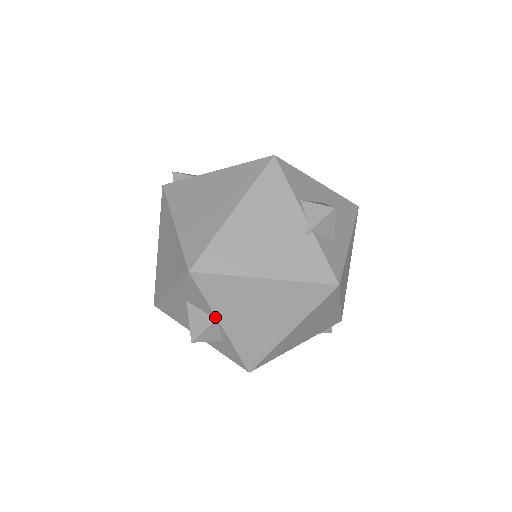
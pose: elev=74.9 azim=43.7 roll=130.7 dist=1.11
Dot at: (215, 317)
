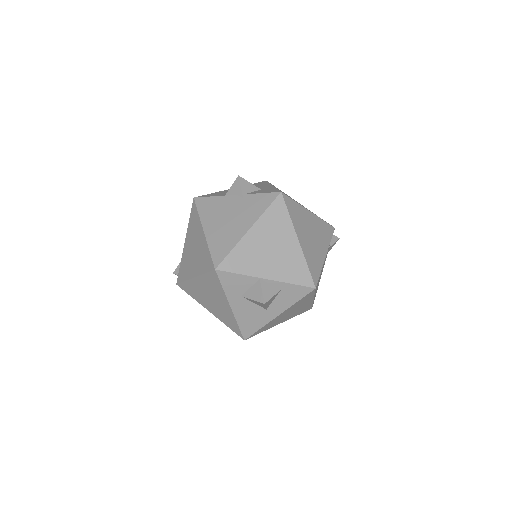
Dot at: (257, 278)
